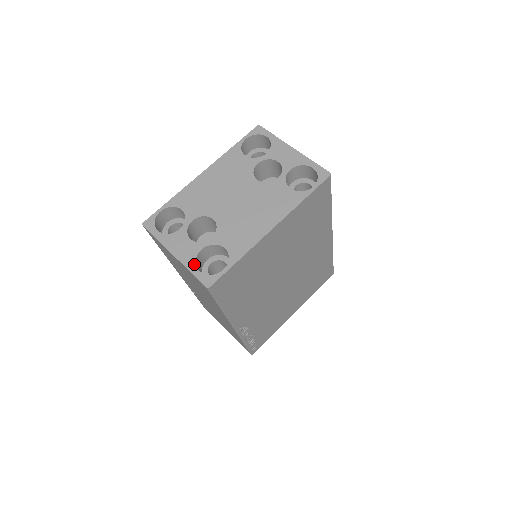
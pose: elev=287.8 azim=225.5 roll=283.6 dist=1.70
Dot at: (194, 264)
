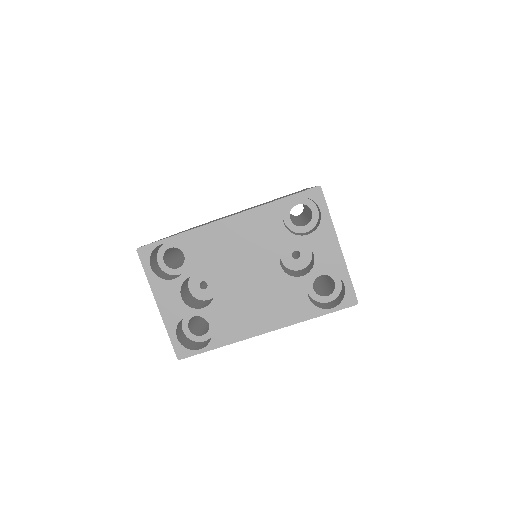
Dot at: (175, 328)
